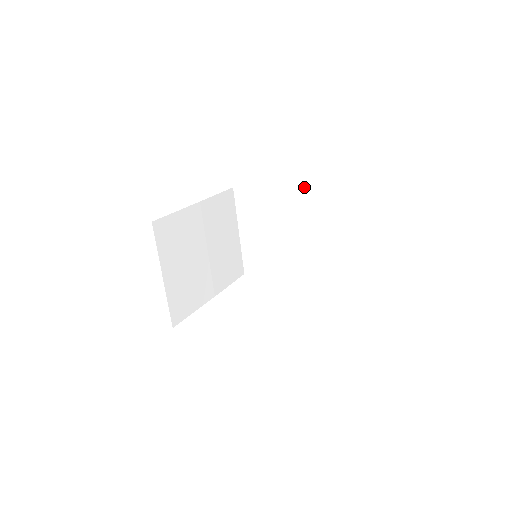
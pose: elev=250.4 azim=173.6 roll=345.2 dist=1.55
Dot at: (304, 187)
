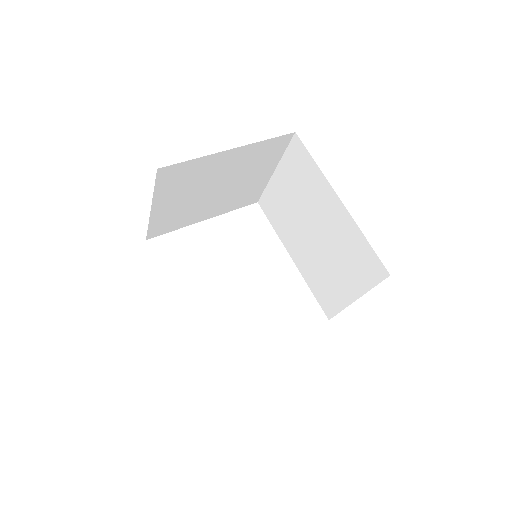
Dot at: (261, 141)
